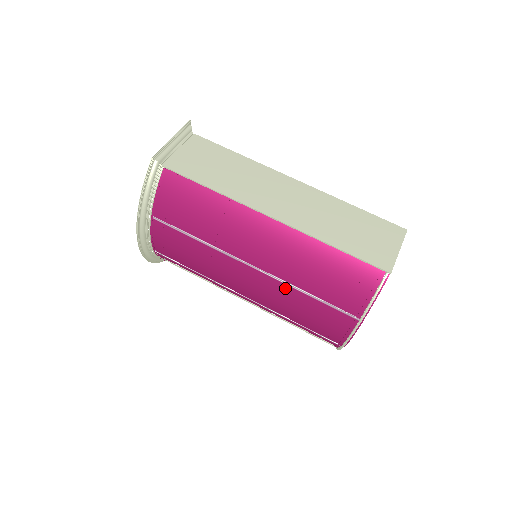
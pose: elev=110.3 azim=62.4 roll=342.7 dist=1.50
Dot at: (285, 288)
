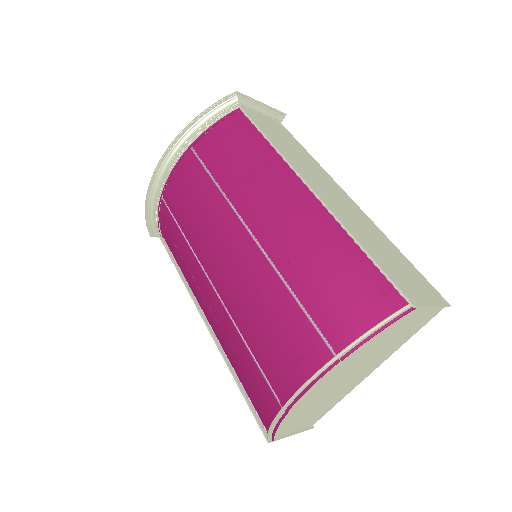
Dot at: (269, 275)
